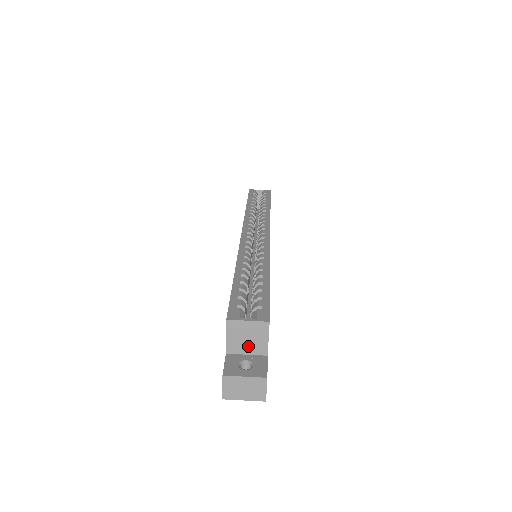
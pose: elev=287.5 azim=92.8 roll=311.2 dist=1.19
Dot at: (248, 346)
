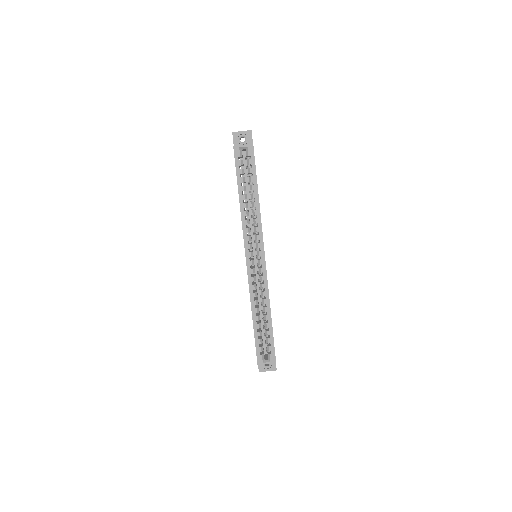
Dot at: occluded
